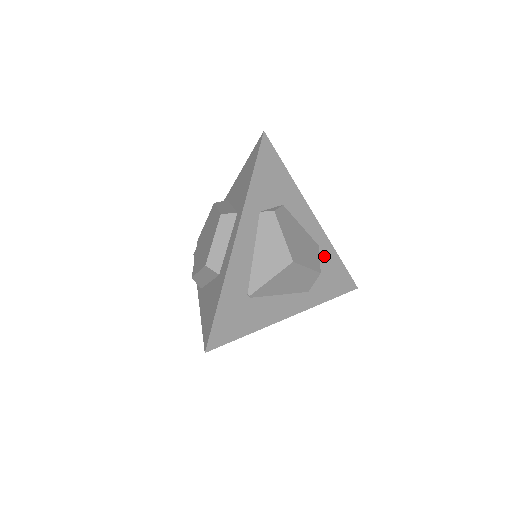
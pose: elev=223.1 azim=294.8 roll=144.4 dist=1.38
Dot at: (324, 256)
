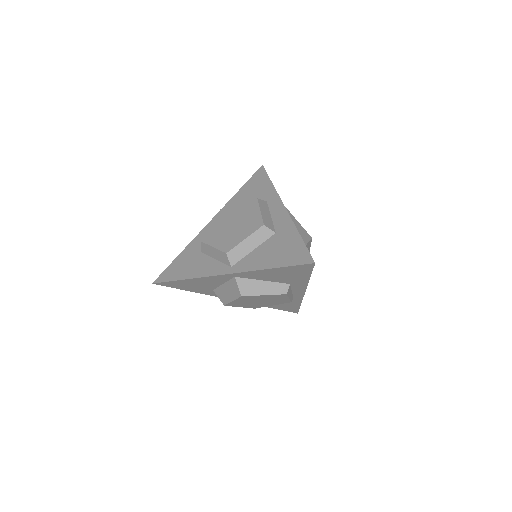
Dot at: occluded
